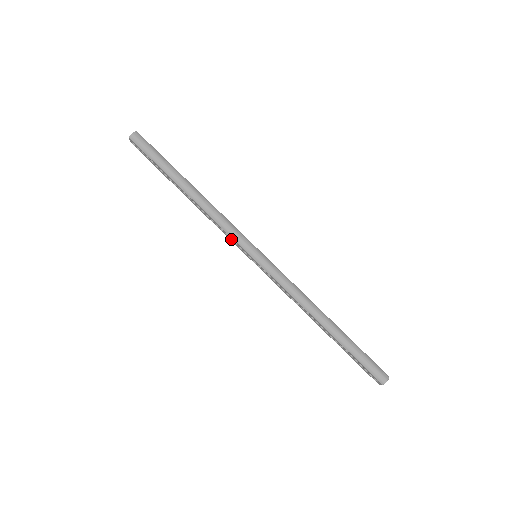
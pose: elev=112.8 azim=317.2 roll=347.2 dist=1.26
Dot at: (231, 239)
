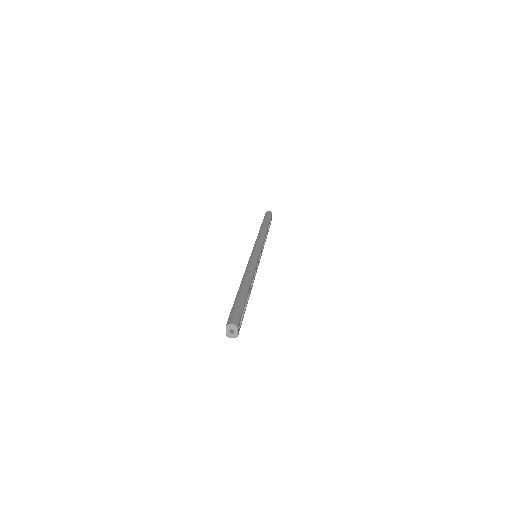
Dot at: occluded
